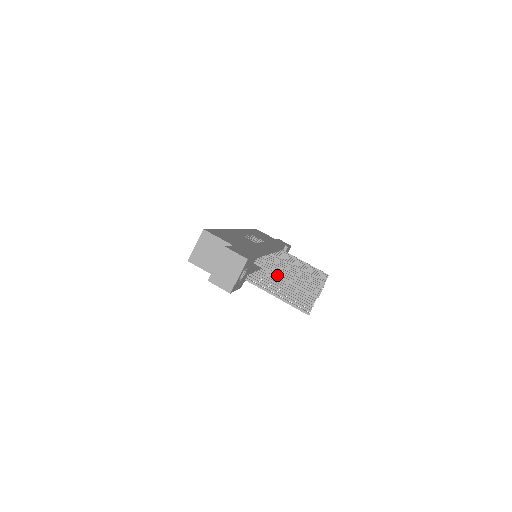
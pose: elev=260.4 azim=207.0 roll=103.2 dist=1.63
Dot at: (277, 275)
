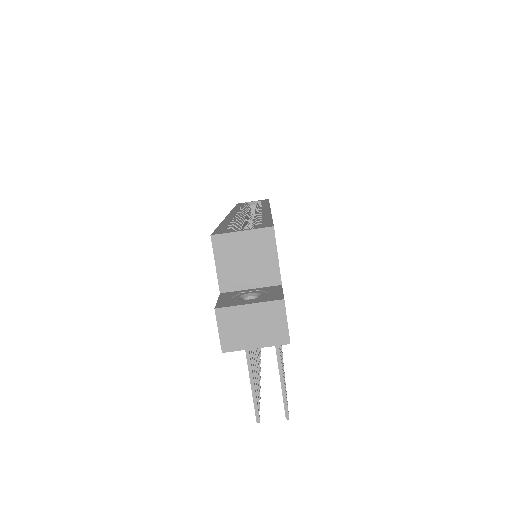
Dot at: (278, 353)
